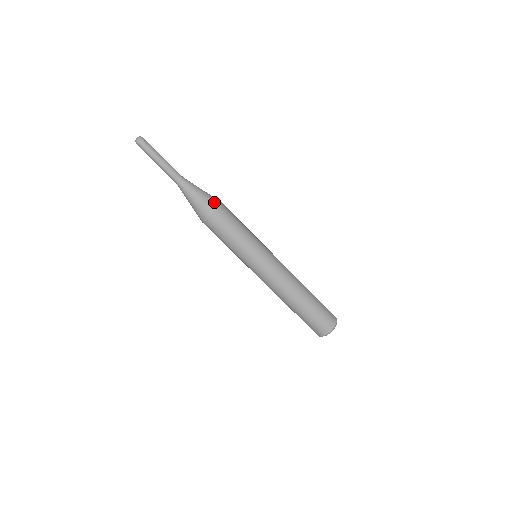
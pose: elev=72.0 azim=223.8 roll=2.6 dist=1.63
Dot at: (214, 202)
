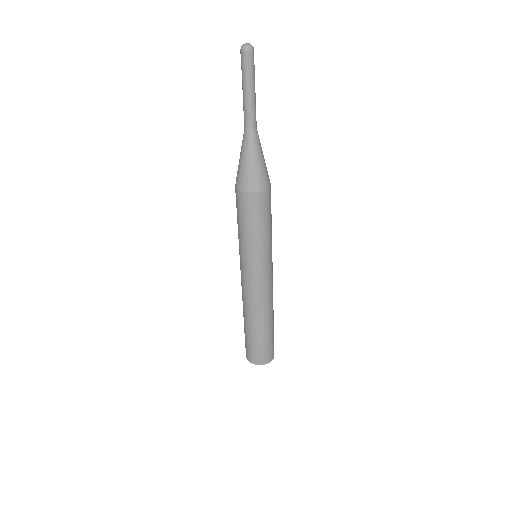
Dot at: occluded
